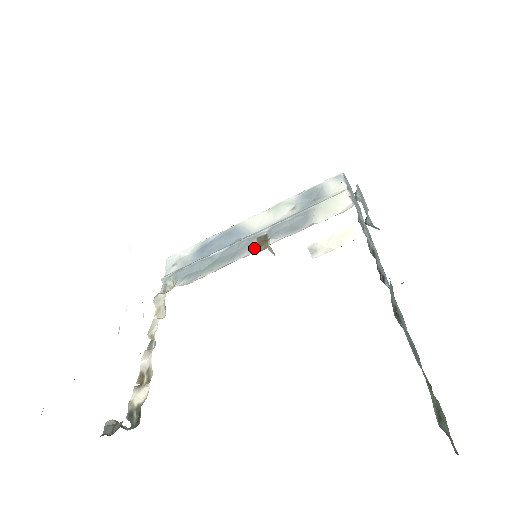
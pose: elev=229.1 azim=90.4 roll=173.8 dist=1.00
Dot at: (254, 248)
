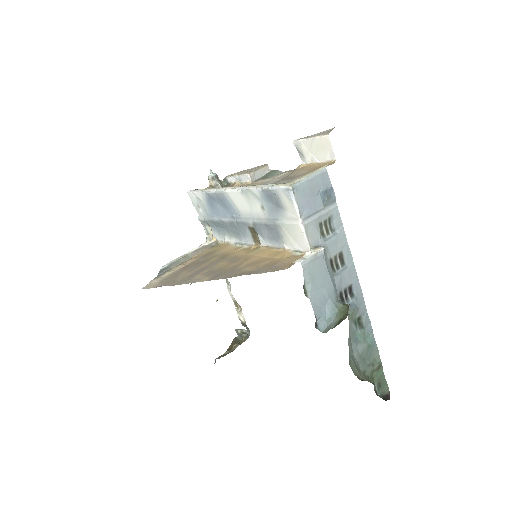
Dot at: (251, 238)
